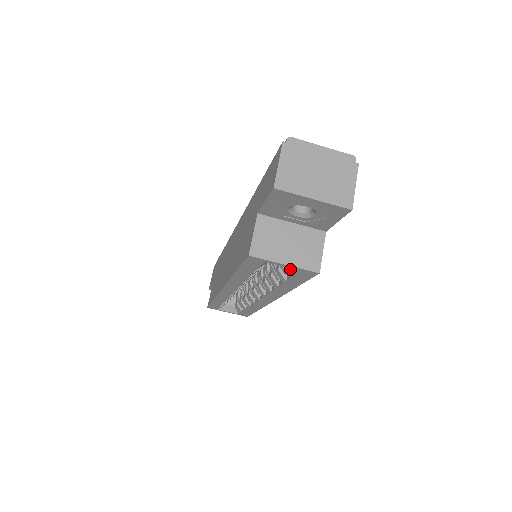
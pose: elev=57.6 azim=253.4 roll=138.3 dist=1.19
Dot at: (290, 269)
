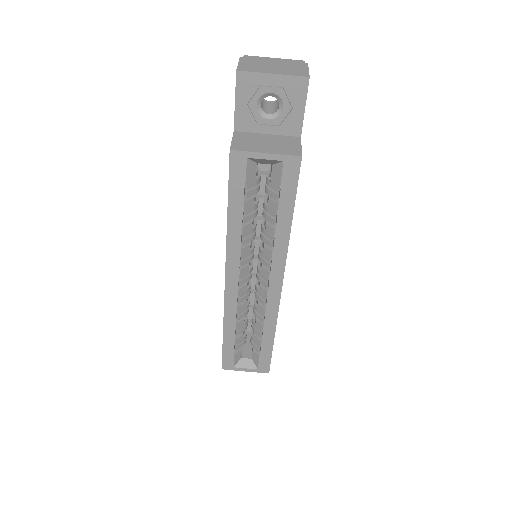
Dot at: (276, 176)
